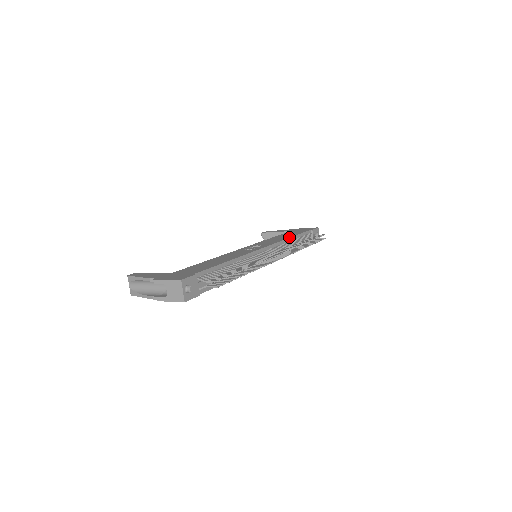
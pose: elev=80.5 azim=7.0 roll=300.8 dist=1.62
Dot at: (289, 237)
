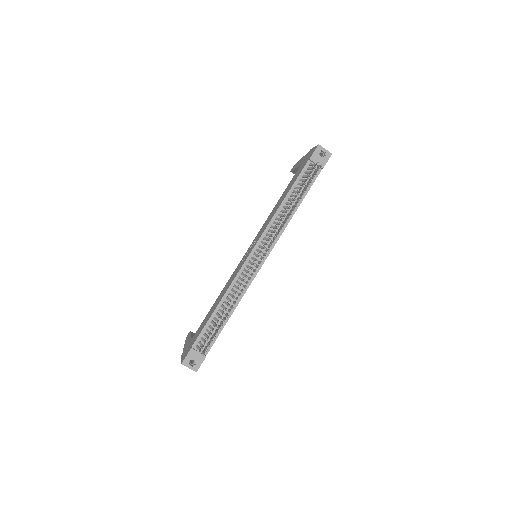
Dot at: (280, 204)
